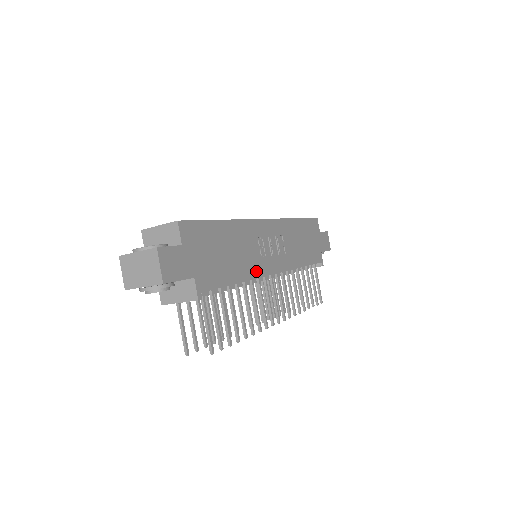
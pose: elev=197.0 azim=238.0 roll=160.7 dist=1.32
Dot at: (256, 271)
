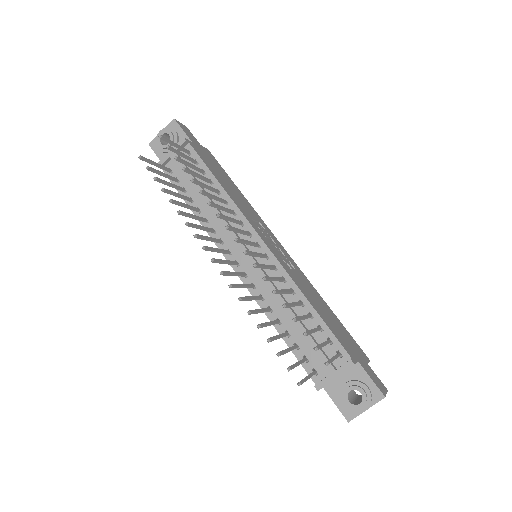
Dot at: (243, 211)
